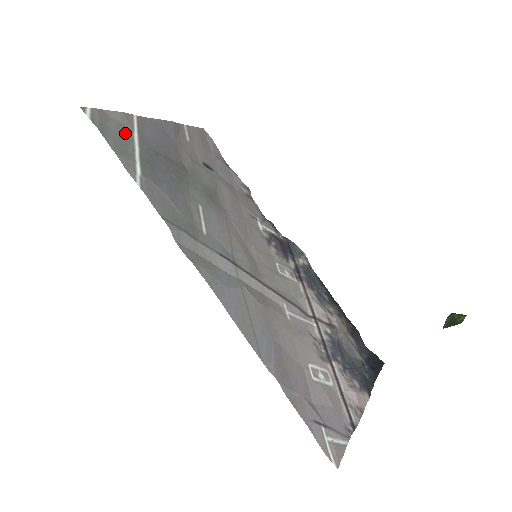
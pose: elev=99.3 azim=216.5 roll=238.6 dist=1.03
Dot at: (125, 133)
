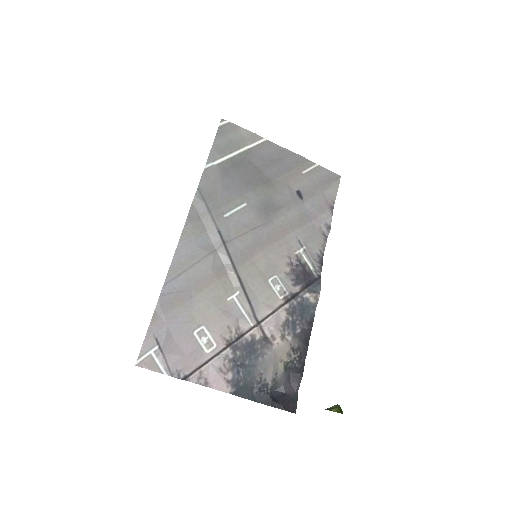
Dot at: (238, 143)
